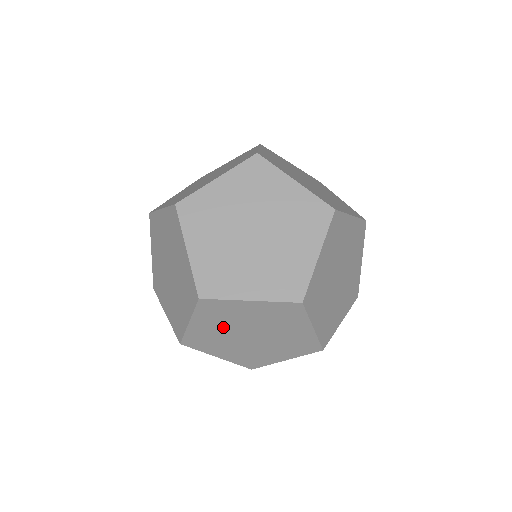
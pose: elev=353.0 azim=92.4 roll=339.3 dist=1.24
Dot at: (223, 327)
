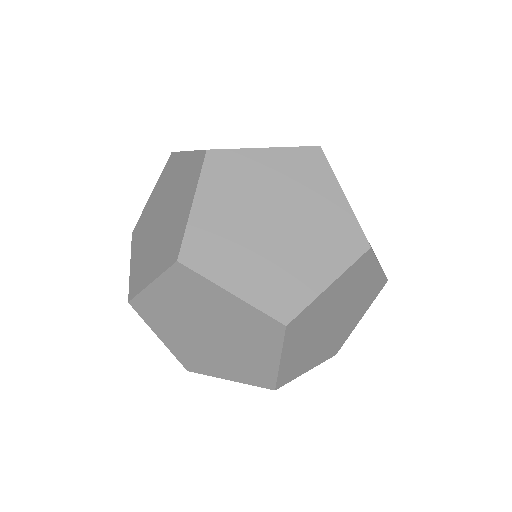
Dot at: (180, 332)
